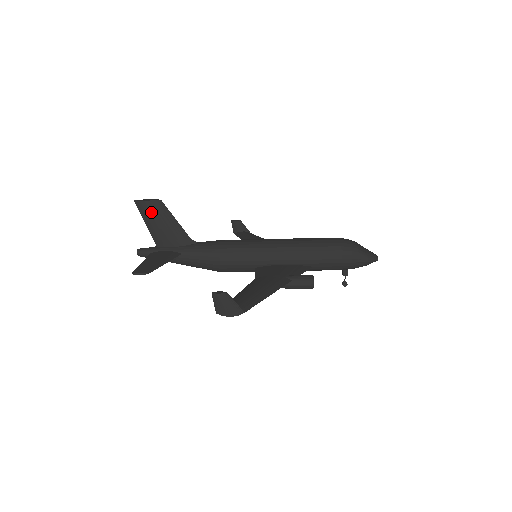
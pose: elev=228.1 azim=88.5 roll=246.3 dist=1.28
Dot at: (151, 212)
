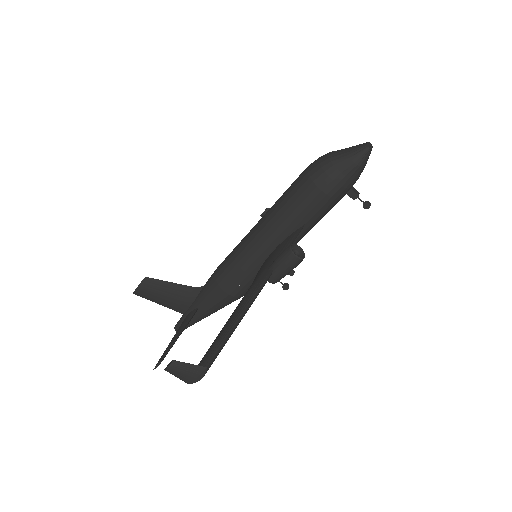
Dot at: (149, 293)
